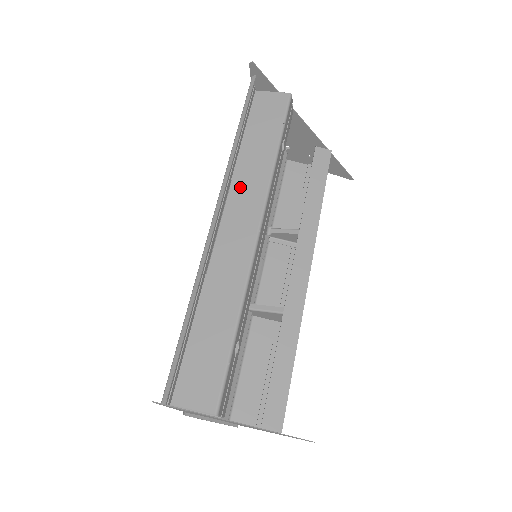
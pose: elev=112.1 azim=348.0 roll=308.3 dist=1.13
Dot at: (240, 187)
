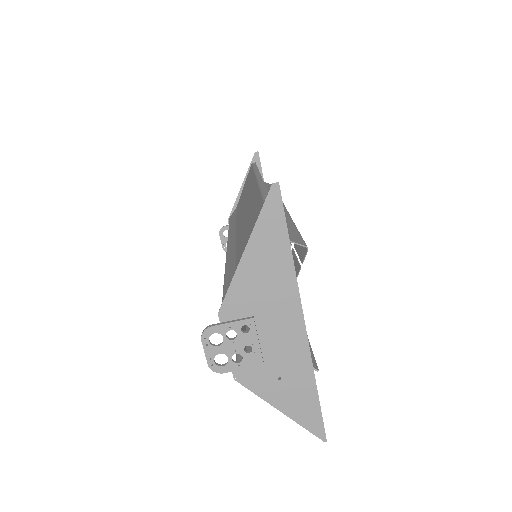
Dot at: occluded
